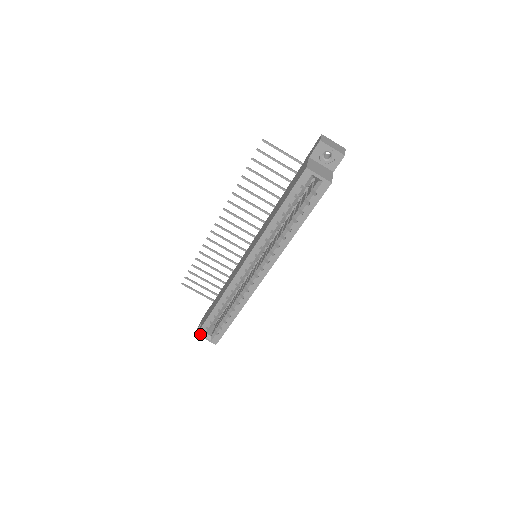
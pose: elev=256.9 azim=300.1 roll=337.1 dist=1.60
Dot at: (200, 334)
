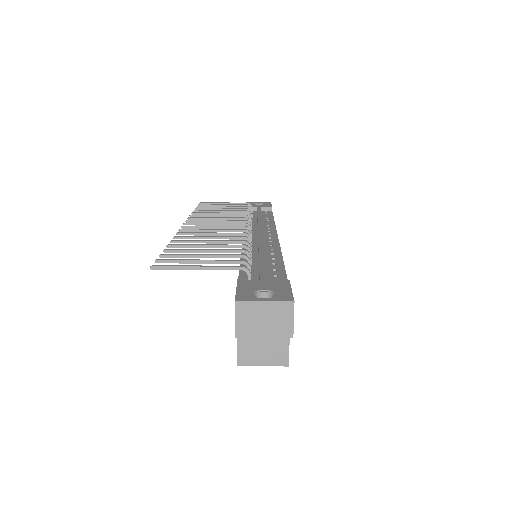
Dot at: occluded
